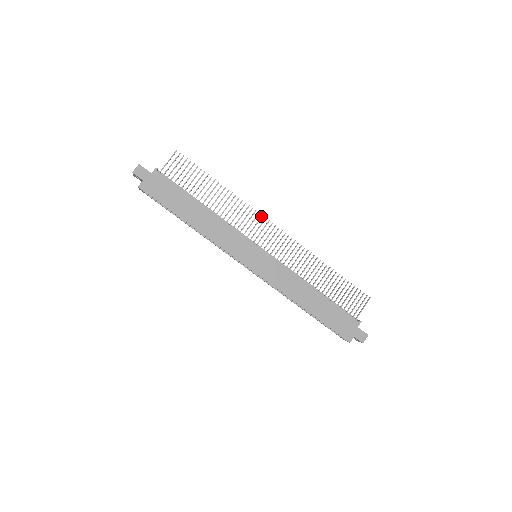
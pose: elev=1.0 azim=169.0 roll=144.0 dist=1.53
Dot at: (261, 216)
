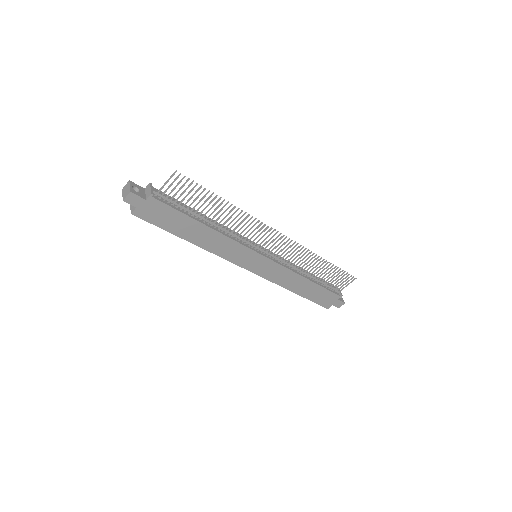
Dot at: (267, 227)
